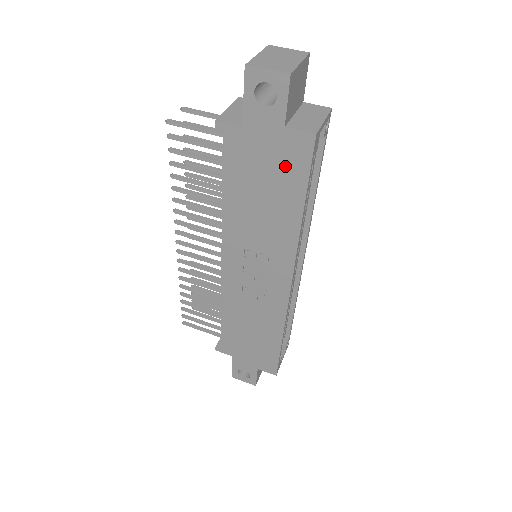
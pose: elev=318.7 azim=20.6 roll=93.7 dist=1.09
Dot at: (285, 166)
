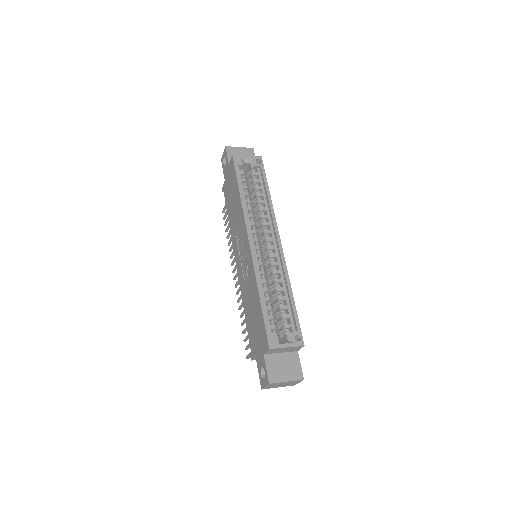
Dot at: (232, 179)
